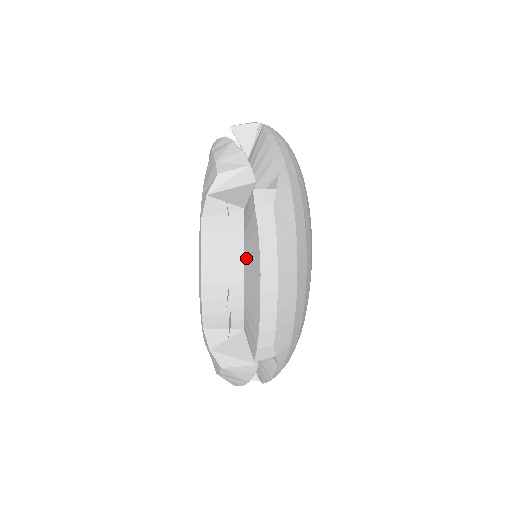
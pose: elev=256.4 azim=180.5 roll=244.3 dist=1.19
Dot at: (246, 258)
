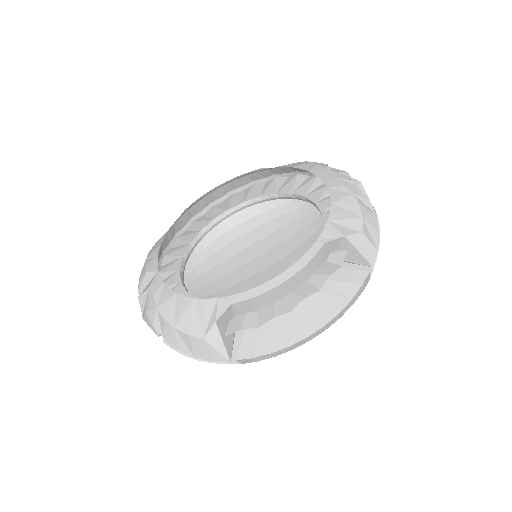
Dot at: (310, 295)
